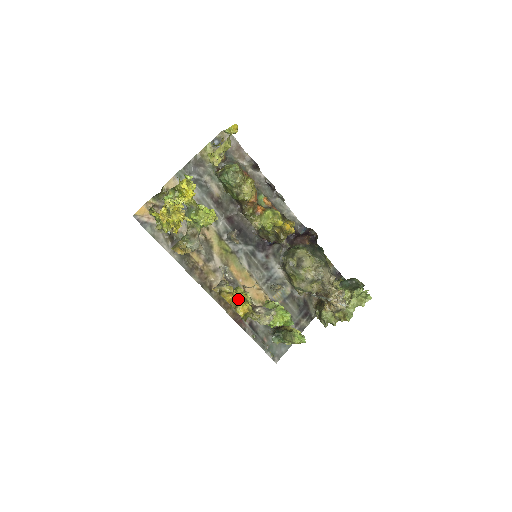
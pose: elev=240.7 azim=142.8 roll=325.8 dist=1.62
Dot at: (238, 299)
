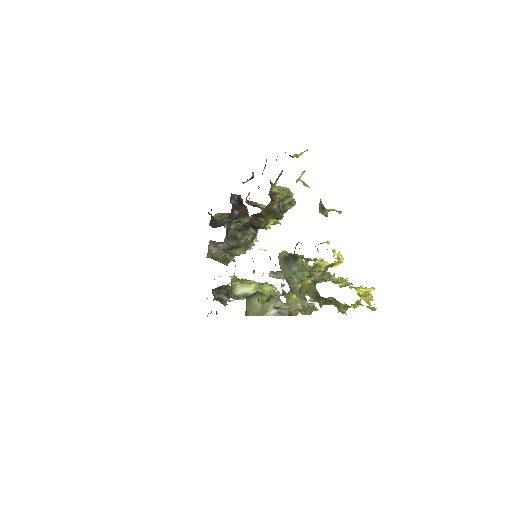
Dot at: occluded
